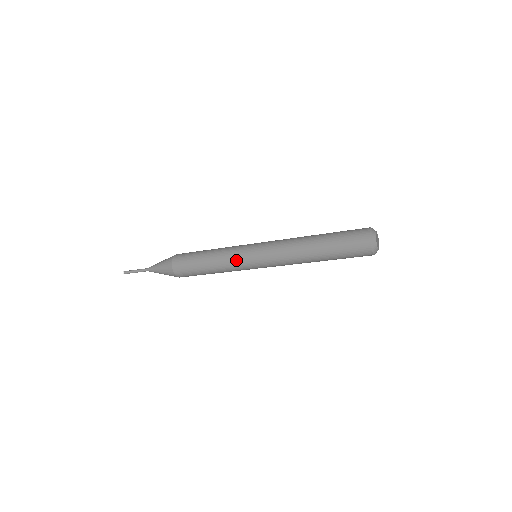
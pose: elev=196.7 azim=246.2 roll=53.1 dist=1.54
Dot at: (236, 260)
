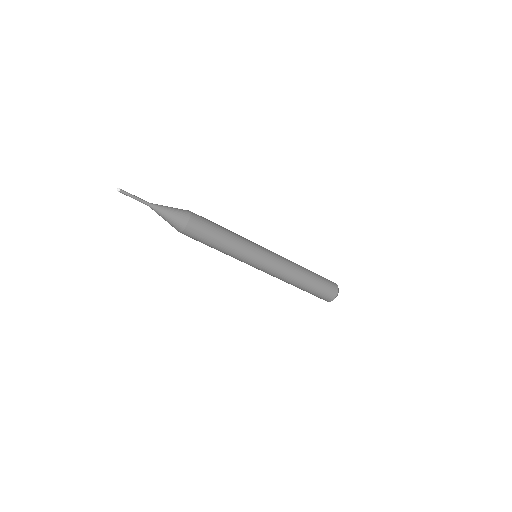
Dot at: (249, 250)
